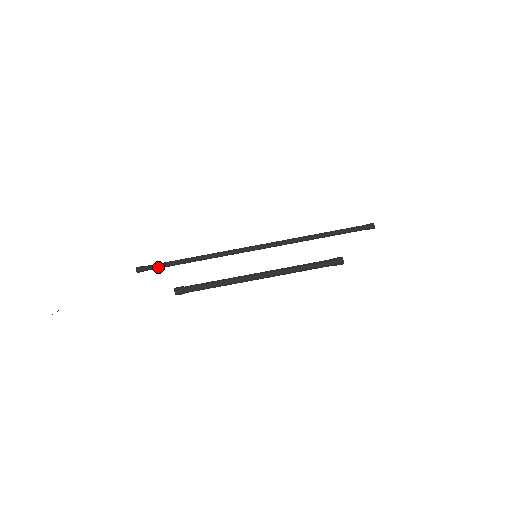
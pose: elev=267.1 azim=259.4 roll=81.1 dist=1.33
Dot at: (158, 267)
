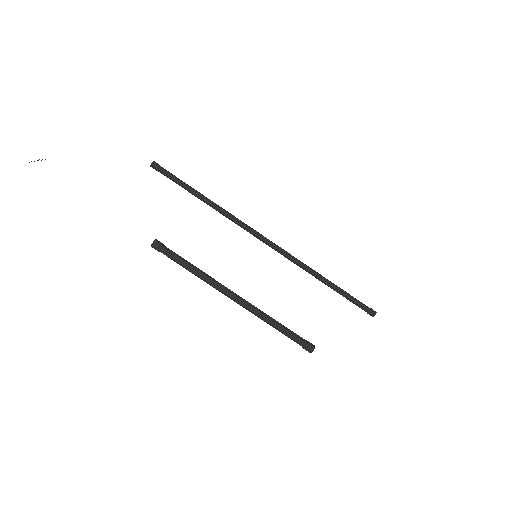
Dot at: (172, 179)
